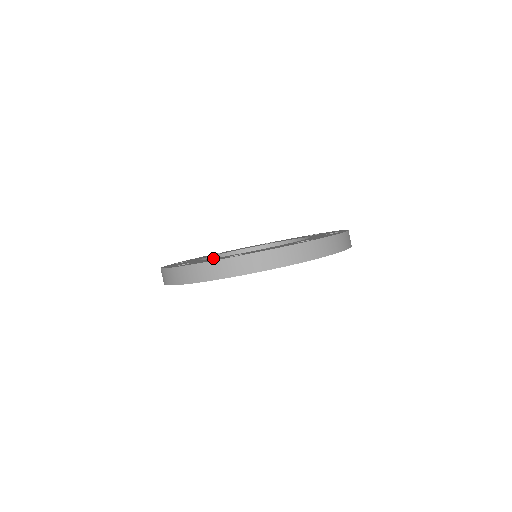
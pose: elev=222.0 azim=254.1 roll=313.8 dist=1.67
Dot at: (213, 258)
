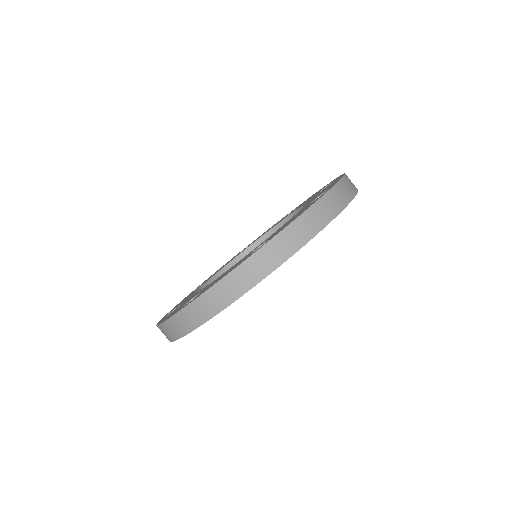
Dot at: (193, 295)
